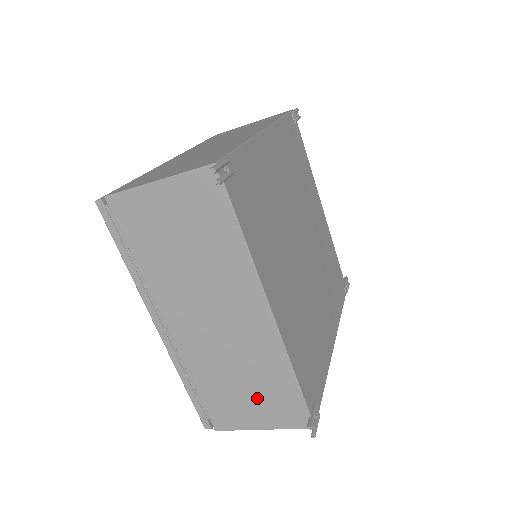
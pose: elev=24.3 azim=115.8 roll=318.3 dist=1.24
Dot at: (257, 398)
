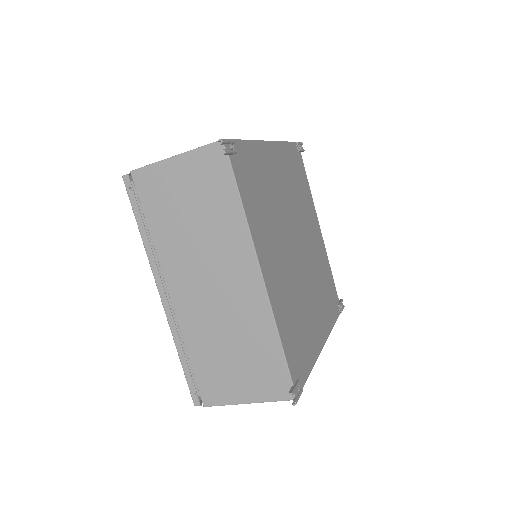
Dot at: (245, 367)
